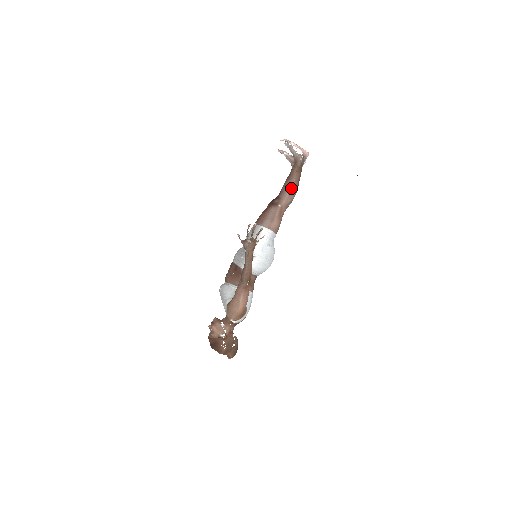
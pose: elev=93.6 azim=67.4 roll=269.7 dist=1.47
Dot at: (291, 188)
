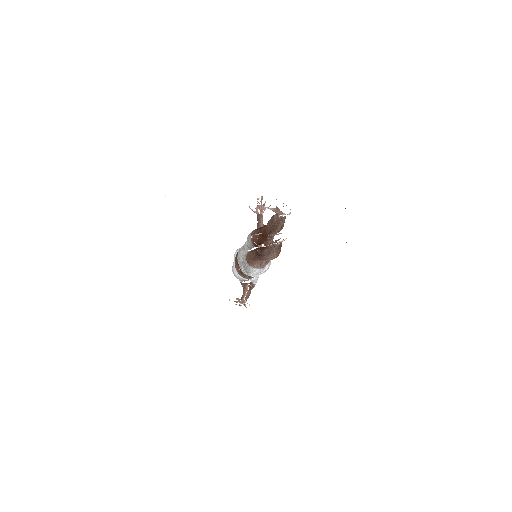
Dot at: (272, 258)
